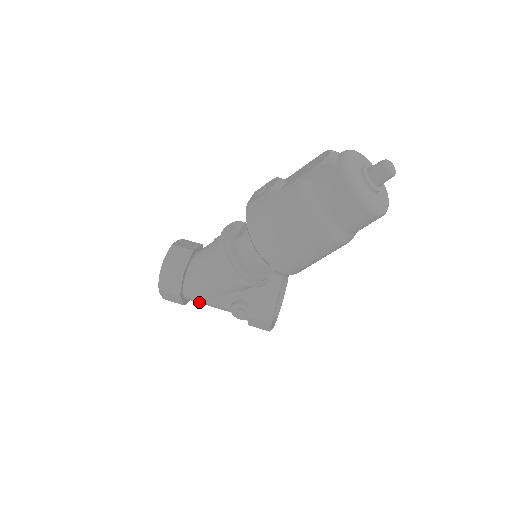
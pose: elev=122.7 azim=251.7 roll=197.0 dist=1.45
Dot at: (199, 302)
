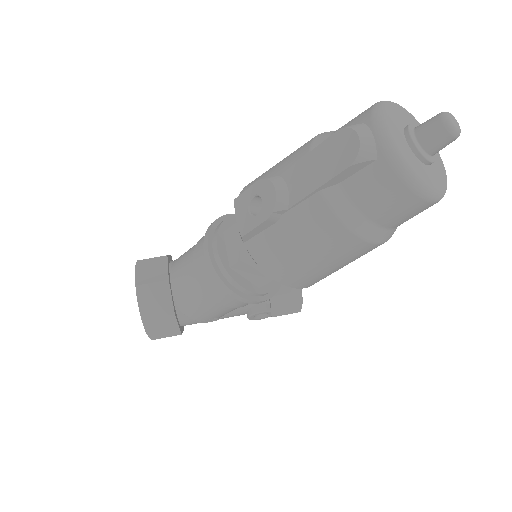
Dot at: occluded
